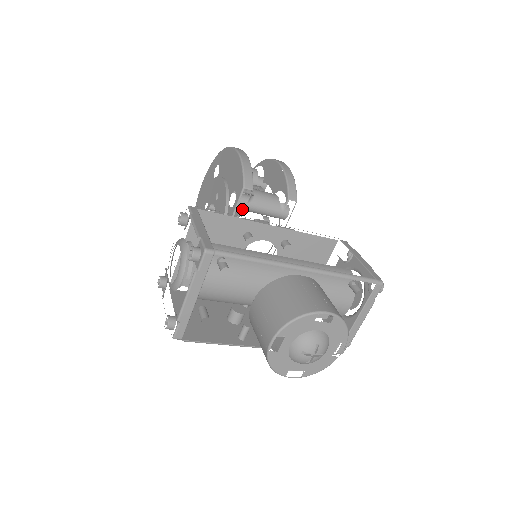
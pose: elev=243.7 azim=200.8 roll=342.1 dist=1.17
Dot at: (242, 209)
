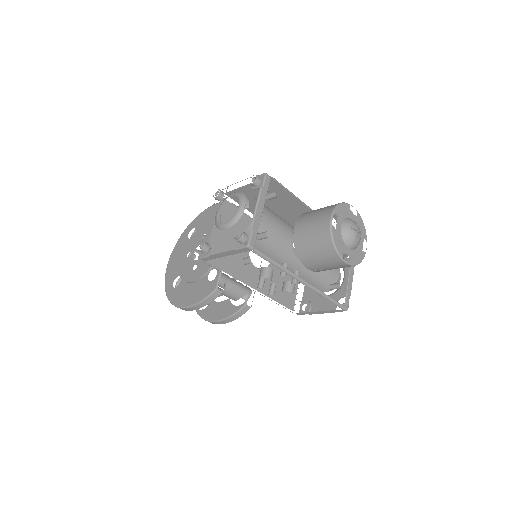
Dot at: occluded
